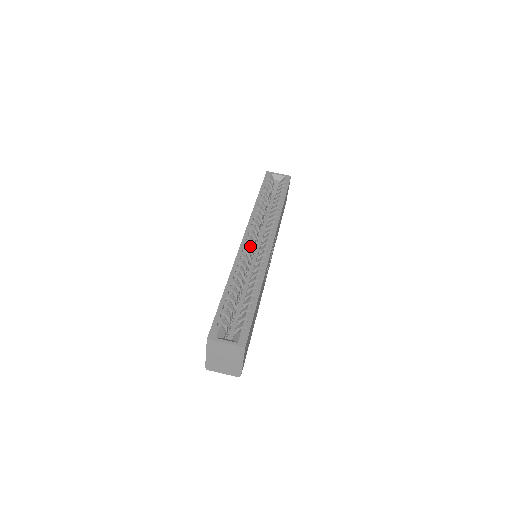
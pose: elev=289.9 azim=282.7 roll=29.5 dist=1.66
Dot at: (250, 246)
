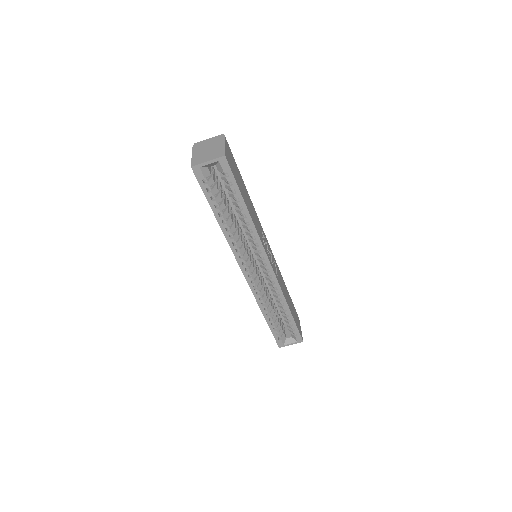
Dot at: (254, 277)
